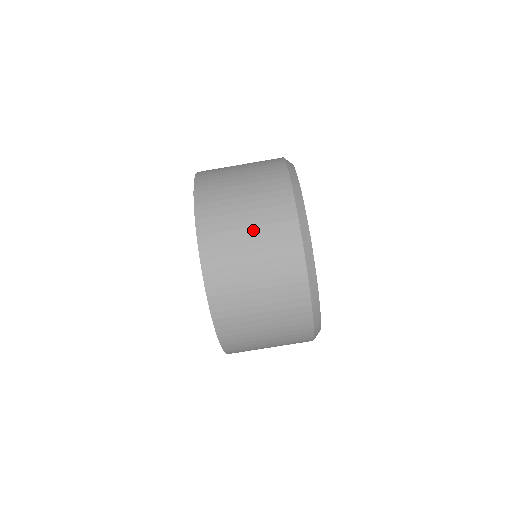
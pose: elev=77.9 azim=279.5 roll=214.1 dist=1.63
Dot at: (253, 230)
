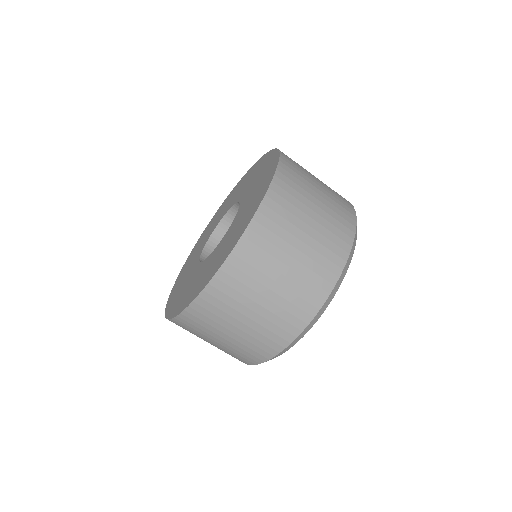
Dot at: (323, 190)
